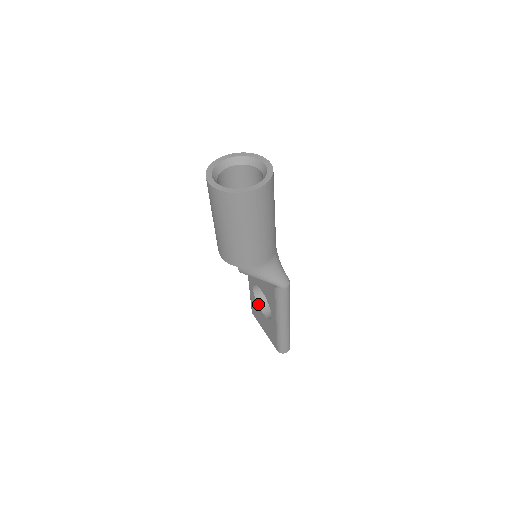
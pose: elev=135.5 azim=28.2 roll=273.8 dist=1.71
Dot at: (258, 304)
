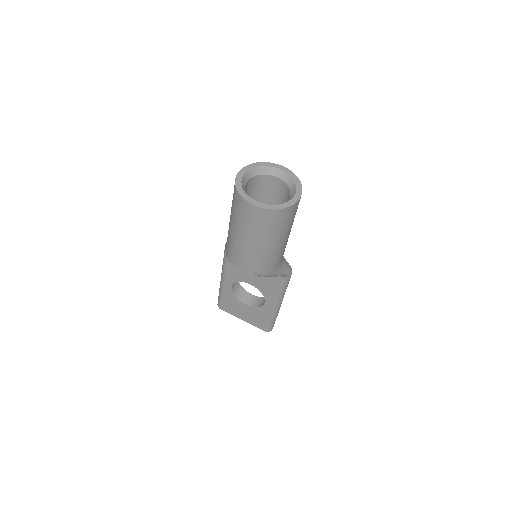
Dot at: (237, 298)
